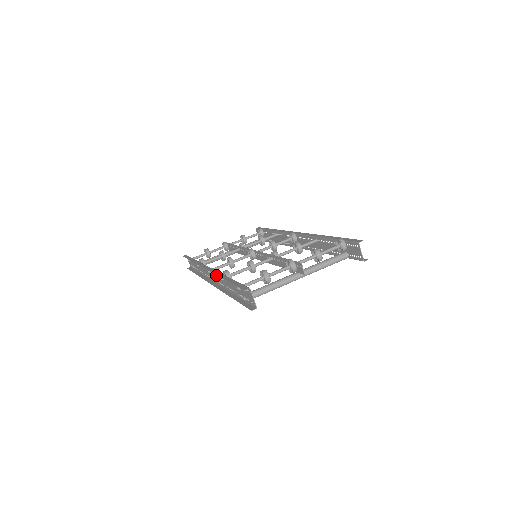
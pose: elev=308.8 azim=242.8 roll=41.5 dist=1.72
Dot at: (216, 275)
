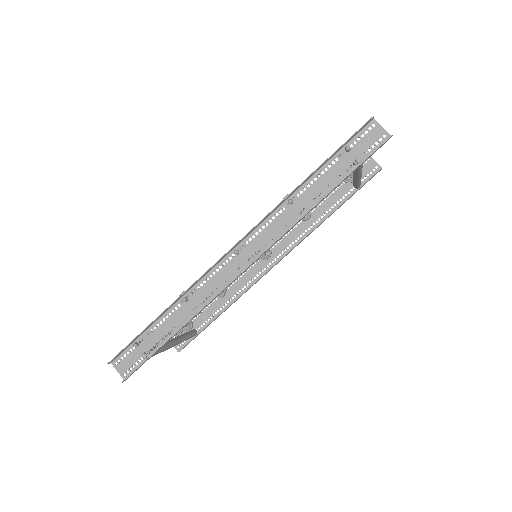
Dot at: (258, 236)
